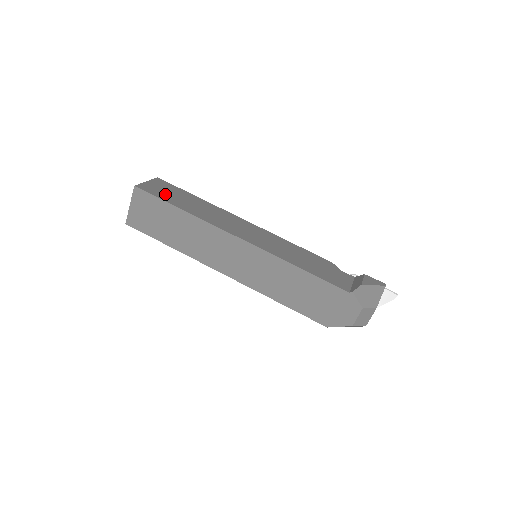
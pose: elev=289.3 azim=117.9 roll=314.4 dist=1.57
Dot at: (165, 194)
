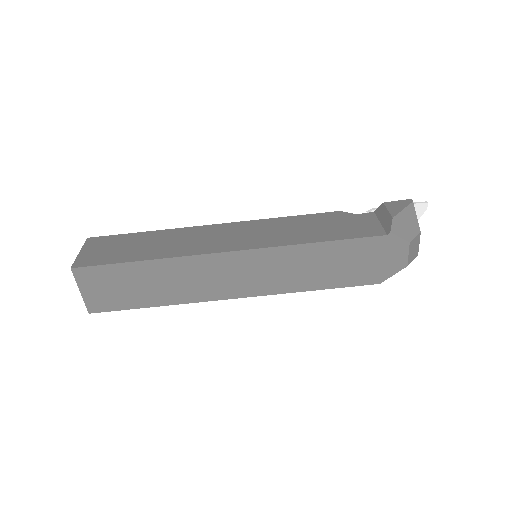
Dot at: (112, 254)
